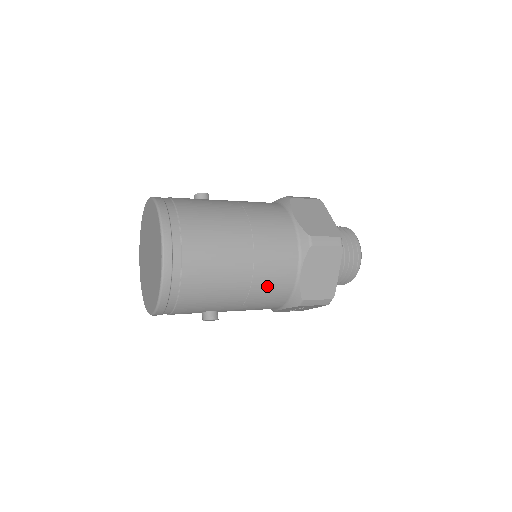
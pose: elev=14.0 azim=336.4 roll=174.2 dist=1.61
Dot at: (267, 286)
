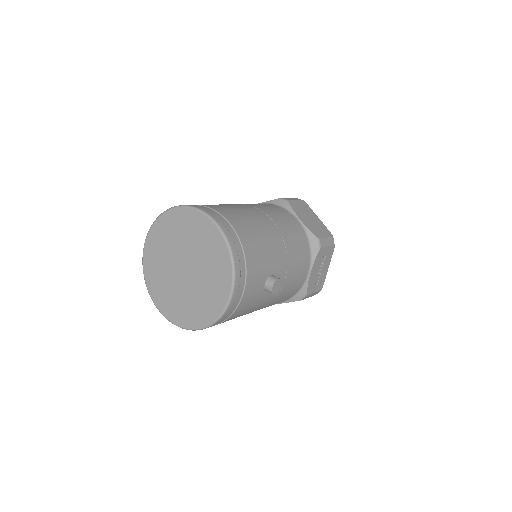
Dot at: (289, 232)
